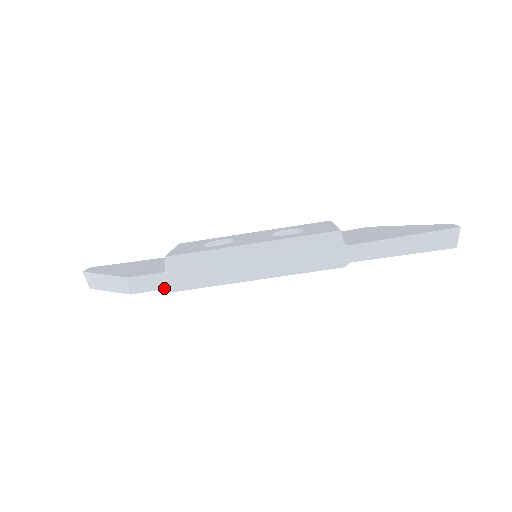
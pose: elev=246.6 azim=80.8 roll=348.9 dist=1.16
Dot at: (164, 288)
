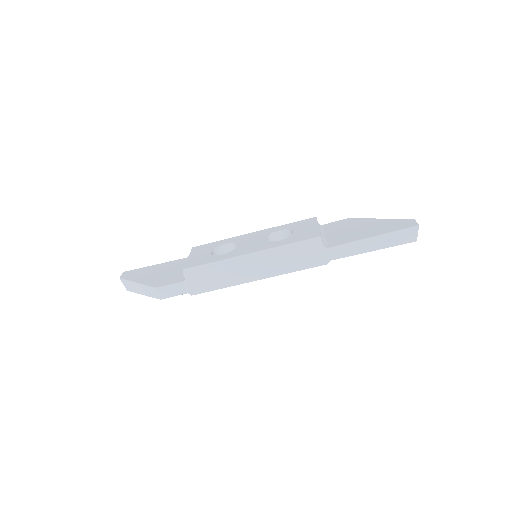
Dot at: (186, 293)
